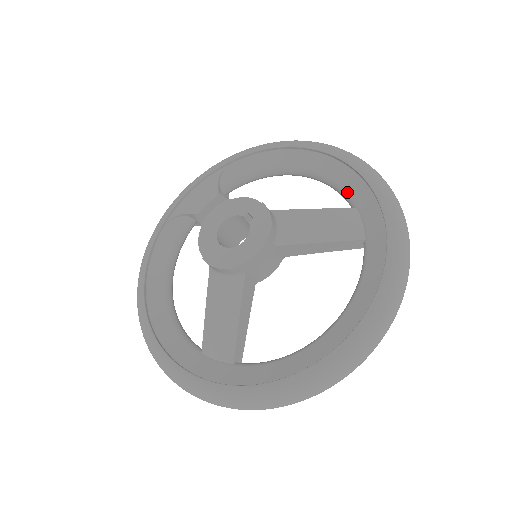
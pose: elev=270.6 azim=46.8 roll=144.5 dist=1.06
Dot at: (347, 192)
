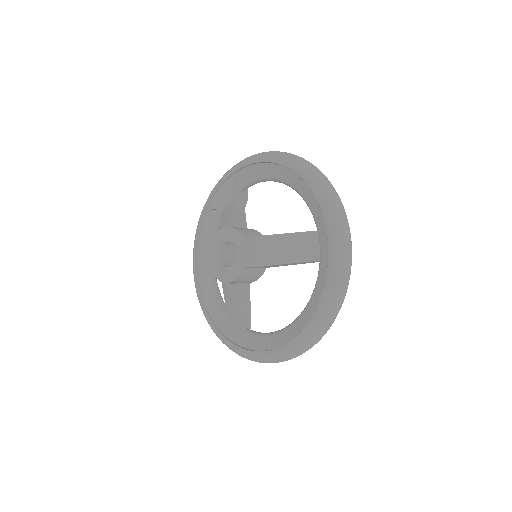
Dot at: (313, 215)
